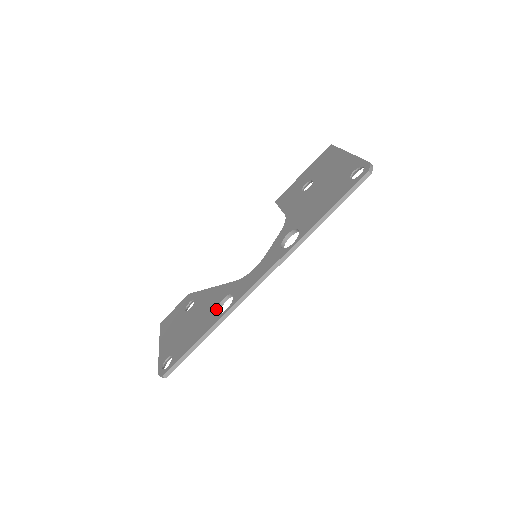
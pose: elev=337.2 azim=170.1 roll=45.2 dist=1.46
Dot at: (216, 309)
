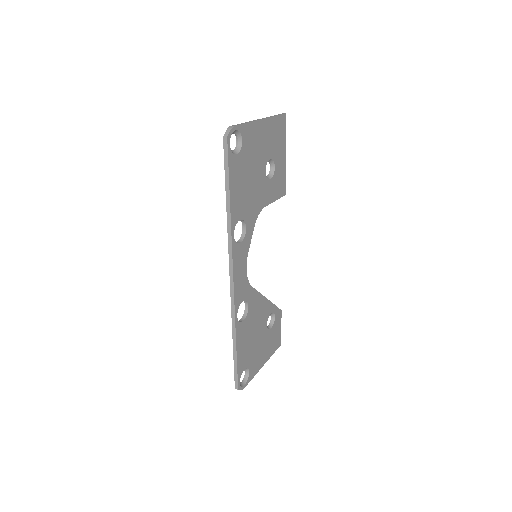
Dot at: (242, 317)
